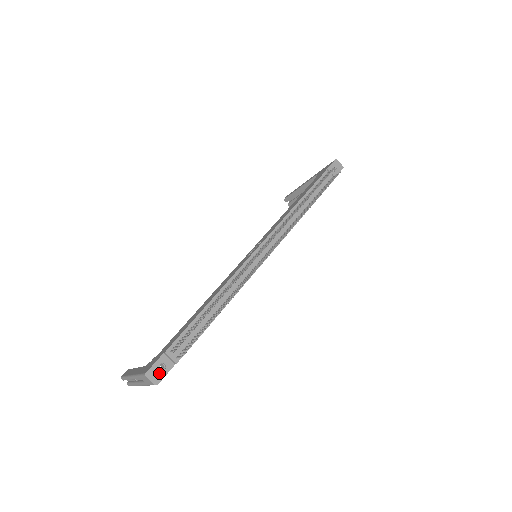
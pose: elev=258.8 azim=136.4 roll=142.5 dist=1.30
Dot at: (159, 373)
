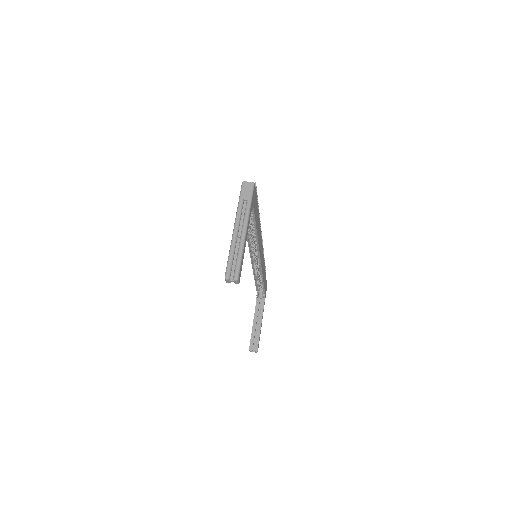
Dot at: occluded
